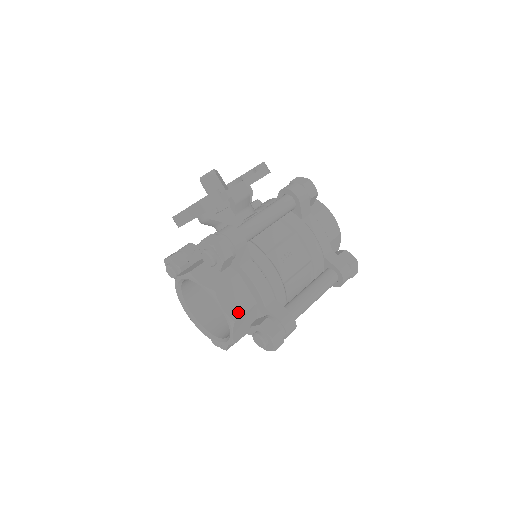
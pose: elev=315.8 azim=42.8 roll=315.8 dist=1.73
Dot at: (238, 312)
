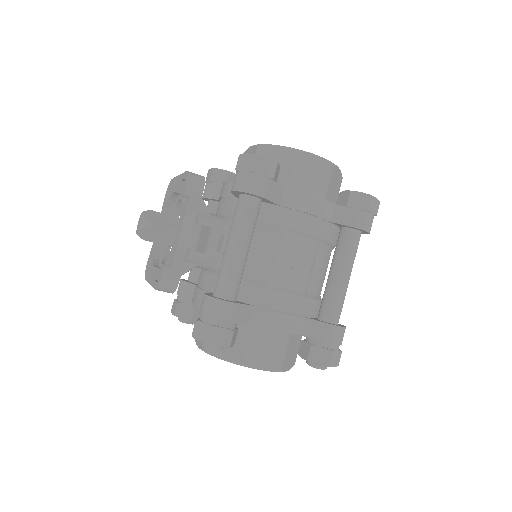
Dot at: (278, 358)
